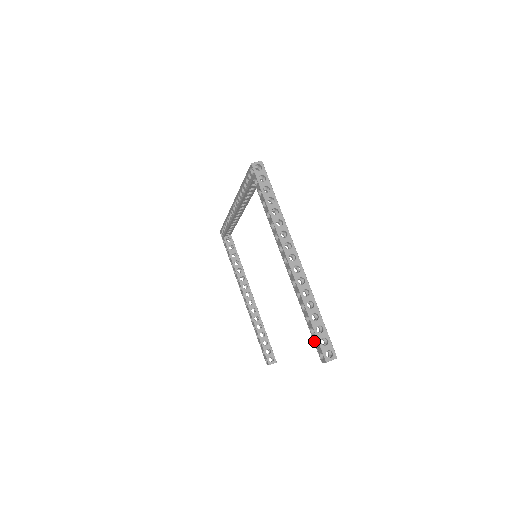
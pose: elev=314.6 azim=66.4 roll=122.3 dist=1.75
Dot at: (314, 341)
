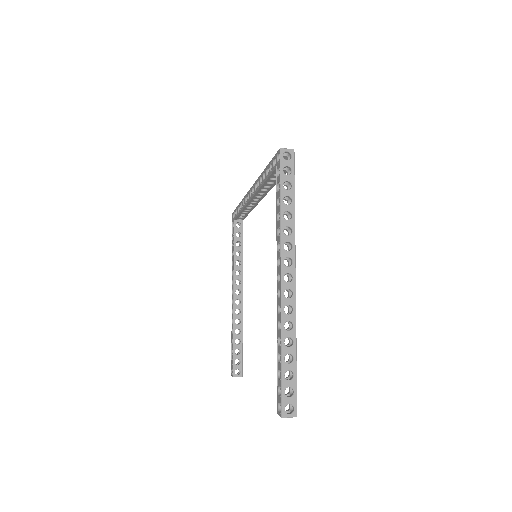
Dot at: (278, 386)
